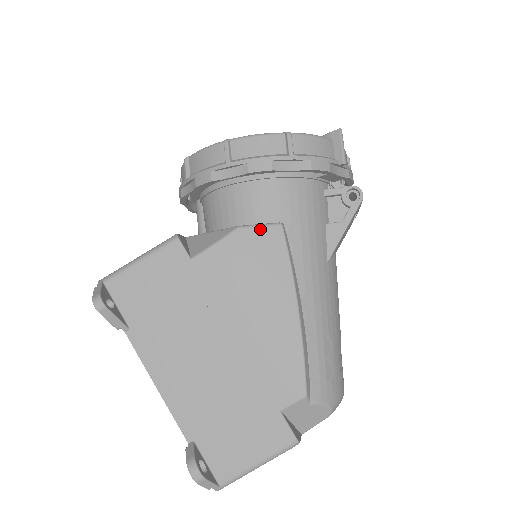
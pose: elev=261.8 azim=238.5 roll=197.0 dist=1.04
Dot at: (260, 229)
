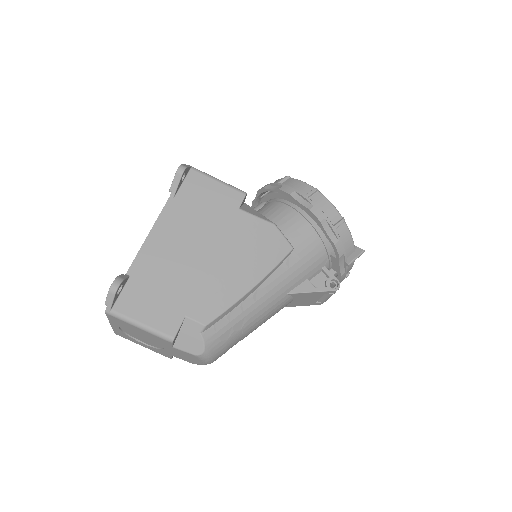
Dot at: (282, 237)
